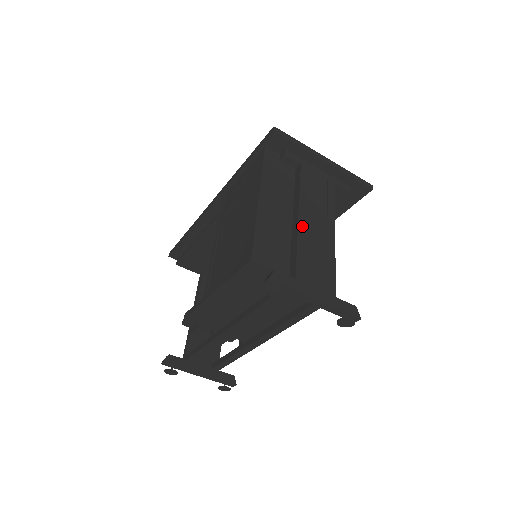
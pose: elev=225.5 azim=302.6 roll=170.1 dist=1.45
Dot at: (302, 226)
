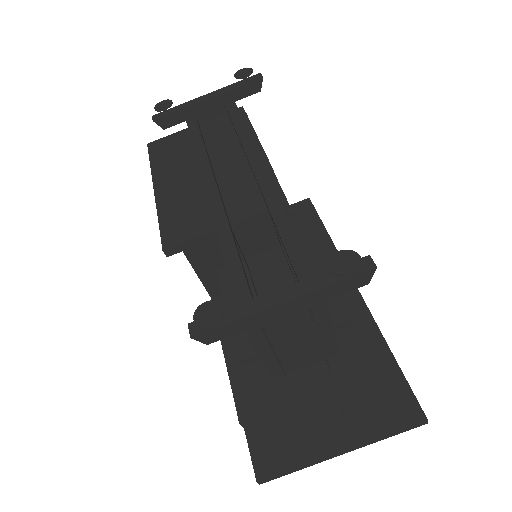
Dot at: occluded
